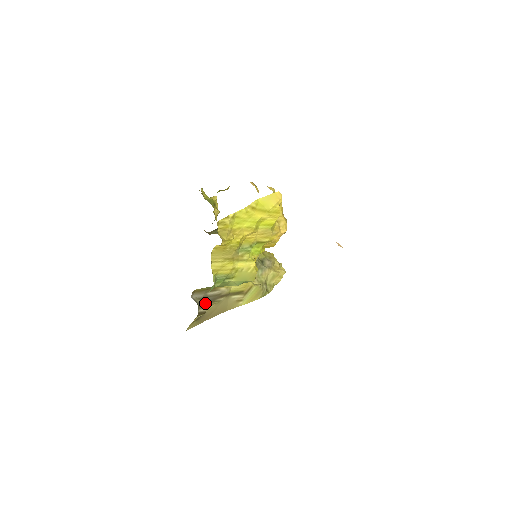
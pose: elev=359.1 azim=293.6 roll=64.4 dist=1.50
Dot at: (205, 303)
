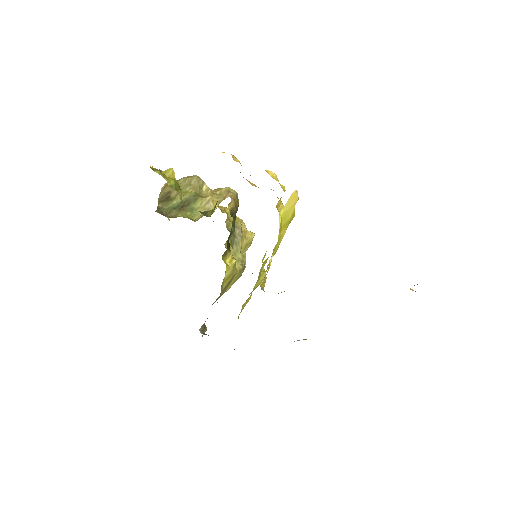
Dot at: occluded
